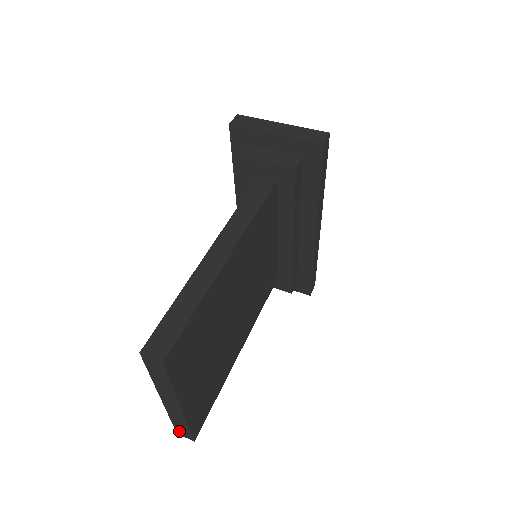
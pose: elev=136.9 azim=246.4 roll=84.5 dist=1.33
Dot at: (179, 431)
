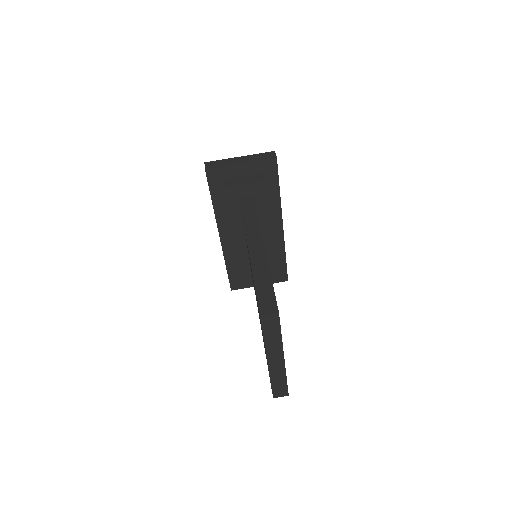
Dot at: (276, 393)
